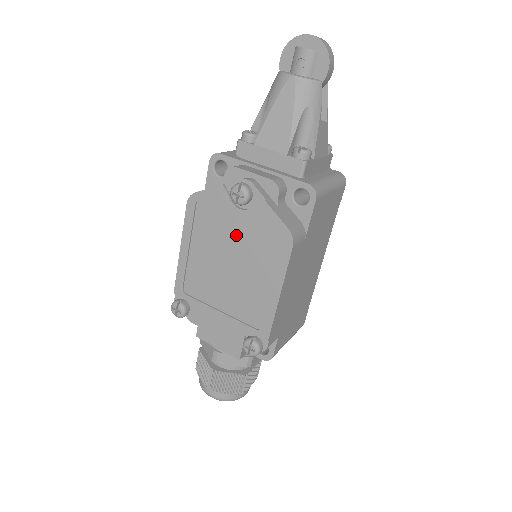
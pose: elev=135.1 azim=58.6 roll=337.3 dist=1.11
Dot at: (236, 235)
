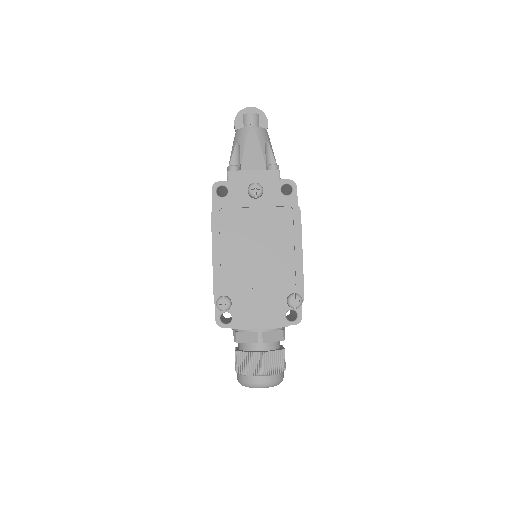
Dot at: (257, 223)
